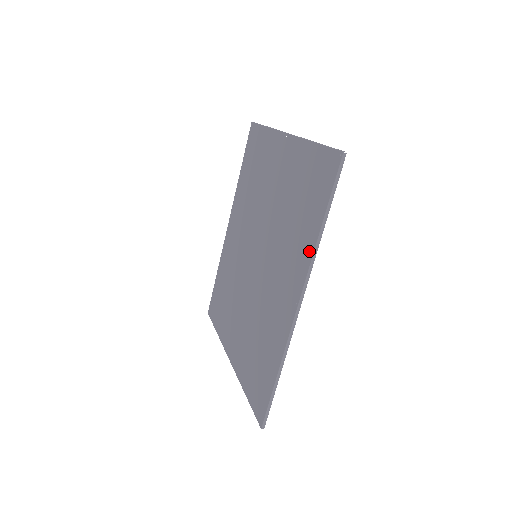
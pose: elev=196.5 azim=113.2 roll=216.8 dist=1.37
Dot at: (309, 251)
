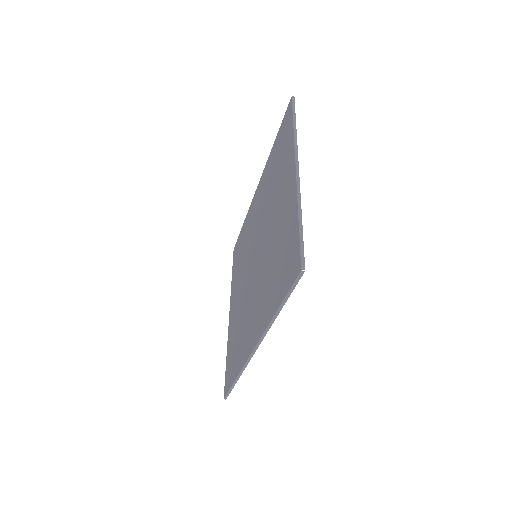
Dot at: (267, 319)
